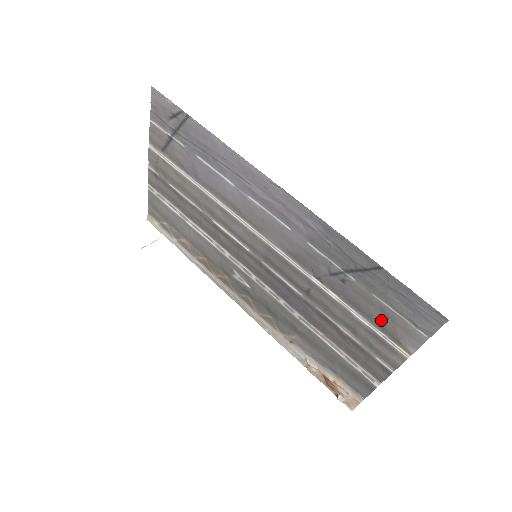
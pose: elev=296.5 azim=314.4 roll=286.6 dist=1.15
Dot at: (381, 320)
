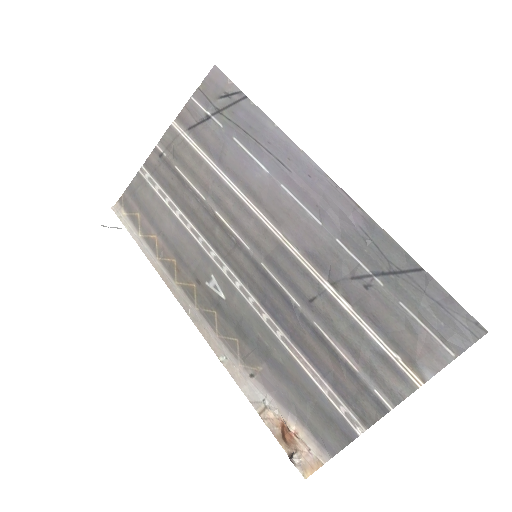
Dot at: (400, 335)
